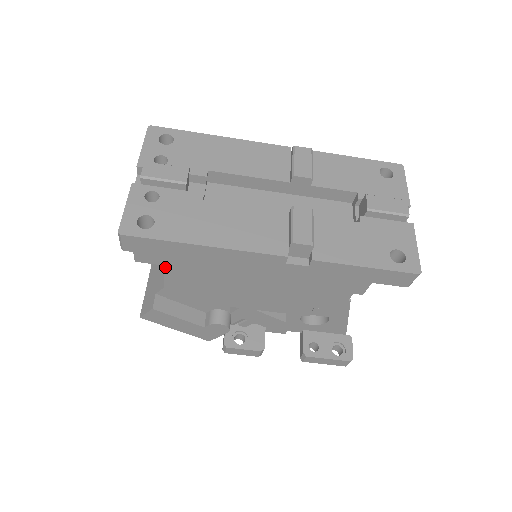
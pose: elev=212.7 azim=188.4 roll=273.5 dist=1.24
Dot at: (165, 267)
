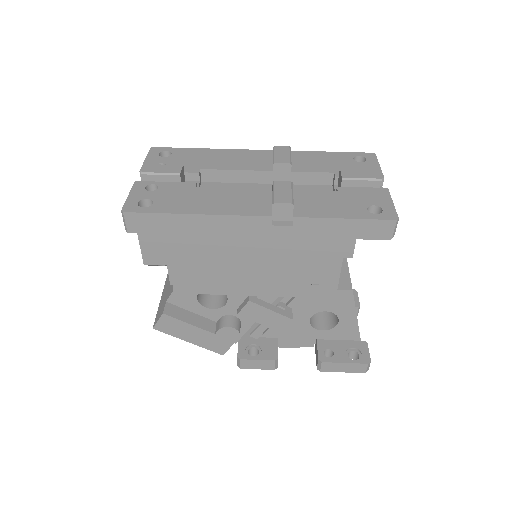
Dot at: (166, 248)
